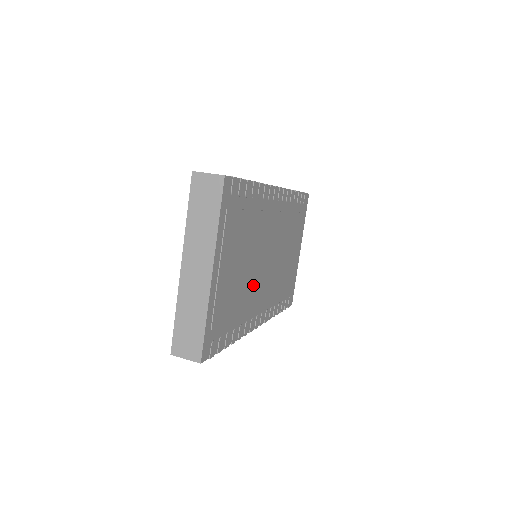
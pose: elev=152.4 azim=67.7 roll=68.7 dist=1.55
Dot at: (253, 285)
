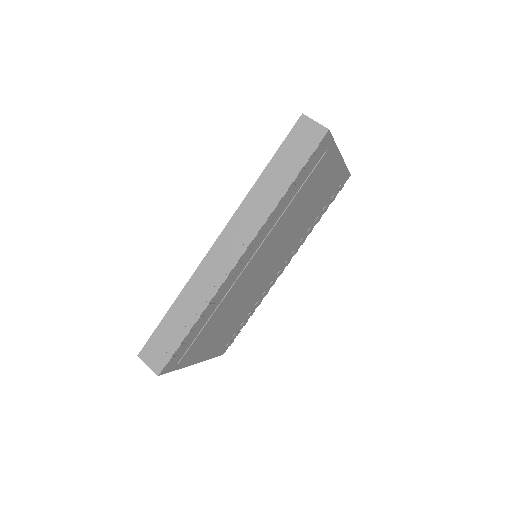
Dot at: (254, 292)
